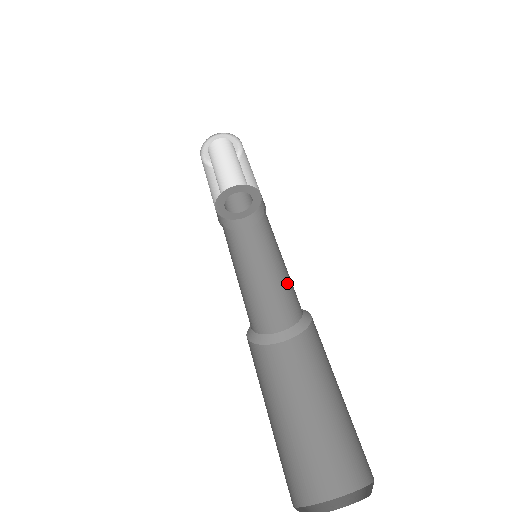
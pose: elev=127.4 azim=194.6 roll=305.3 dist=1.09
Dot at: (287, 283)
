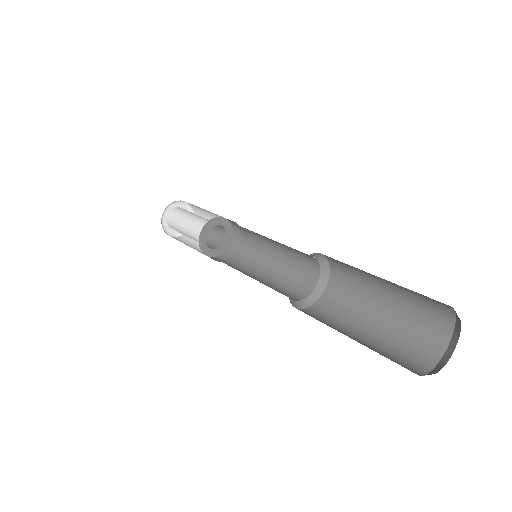
Dot at: (292, 259)
